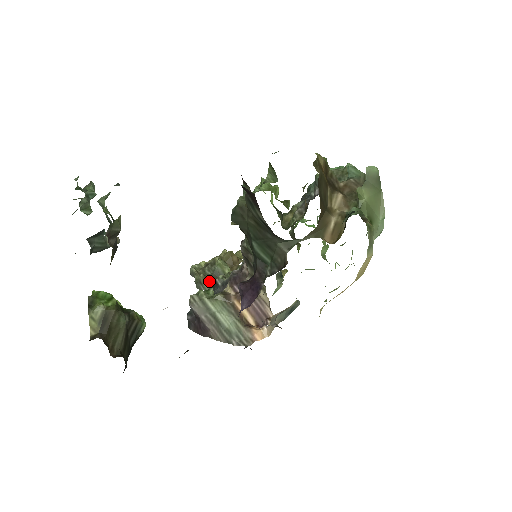
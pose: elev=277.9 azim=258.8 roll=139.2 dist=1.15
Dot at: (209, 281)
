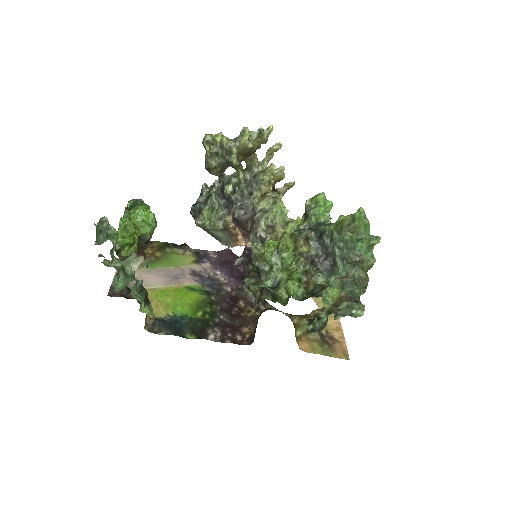
Dot at: (219, 171)
